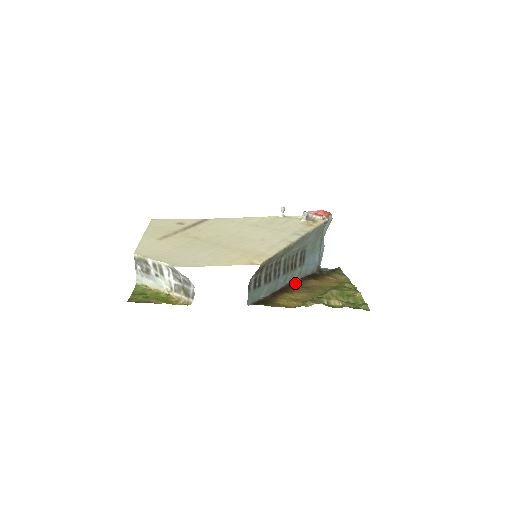
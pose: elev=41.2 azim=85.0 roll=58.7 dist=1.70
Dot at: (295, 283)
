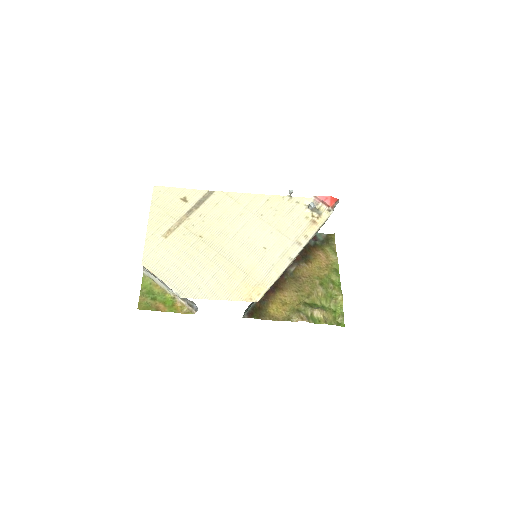
Dot at: (288, 271)
